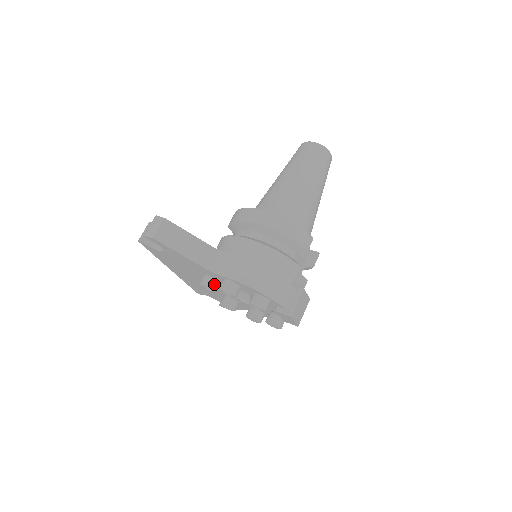
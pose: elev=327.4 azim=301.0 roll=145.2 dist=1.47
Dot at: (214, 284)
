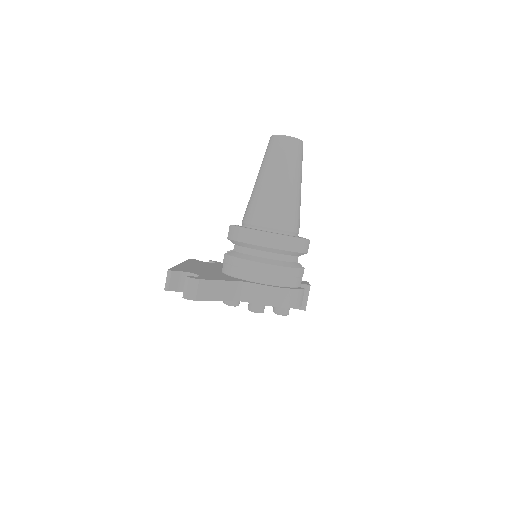
Dot at: (238, 302)
